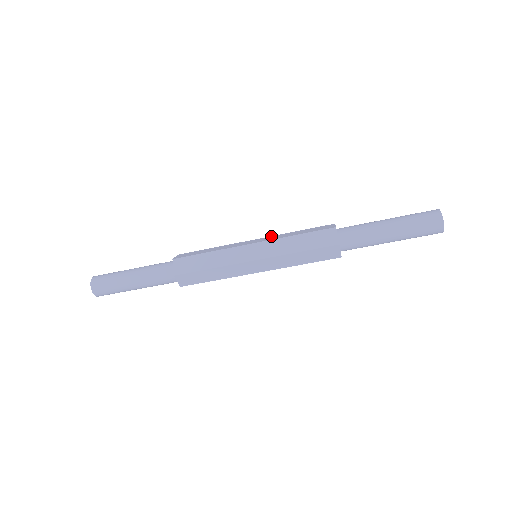
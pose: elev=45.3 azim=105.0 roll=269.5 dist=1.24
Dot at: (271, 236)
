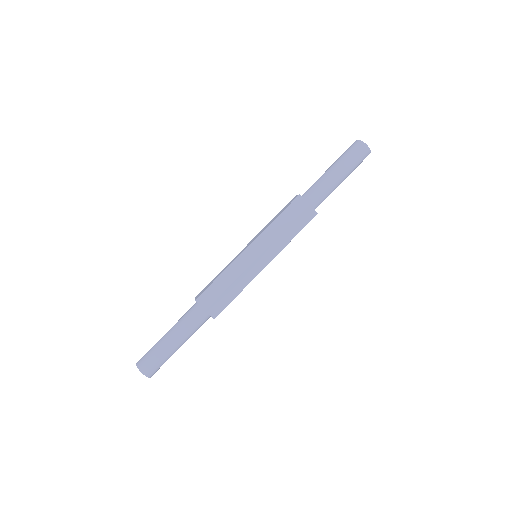
Dot at: occluded
